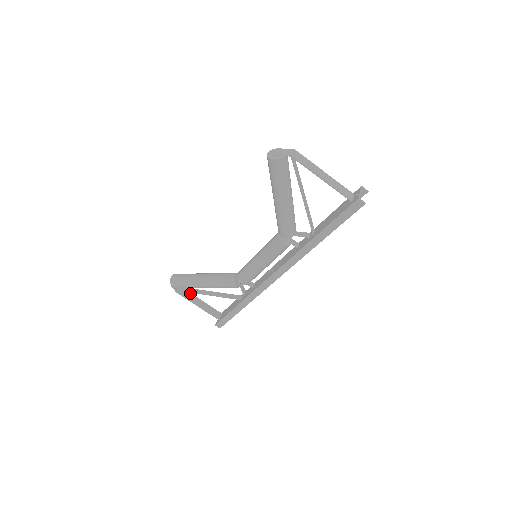
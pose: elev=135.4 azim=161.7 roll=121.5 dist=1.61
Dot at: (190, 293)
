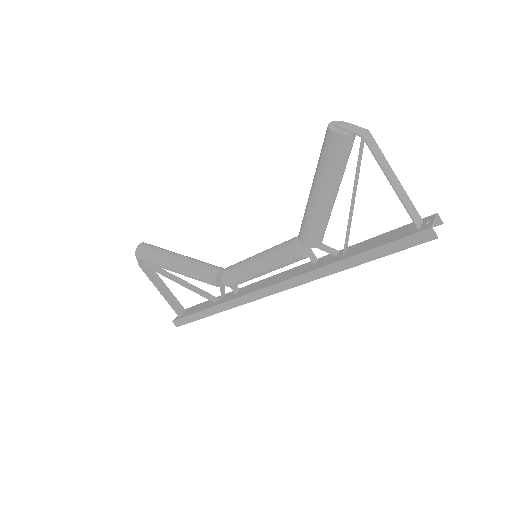
Dot at: occluded
